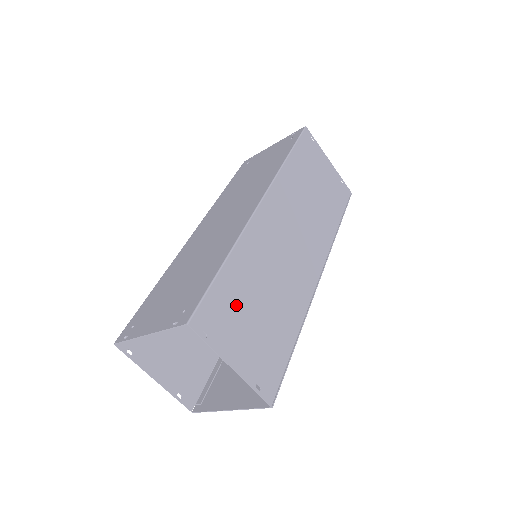
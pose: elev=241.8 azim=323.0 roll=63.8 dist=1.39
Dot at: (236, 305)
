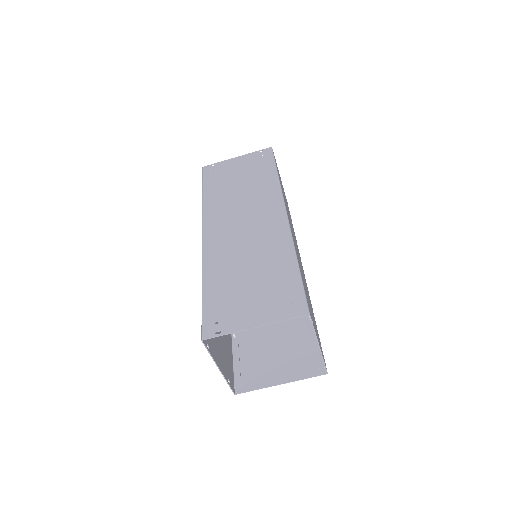
Dot at: (307, 297)
